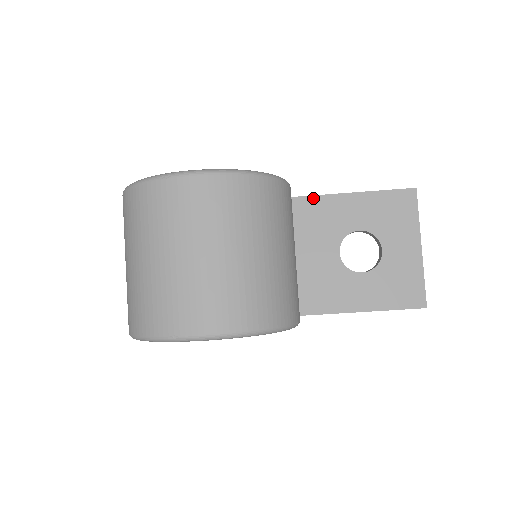
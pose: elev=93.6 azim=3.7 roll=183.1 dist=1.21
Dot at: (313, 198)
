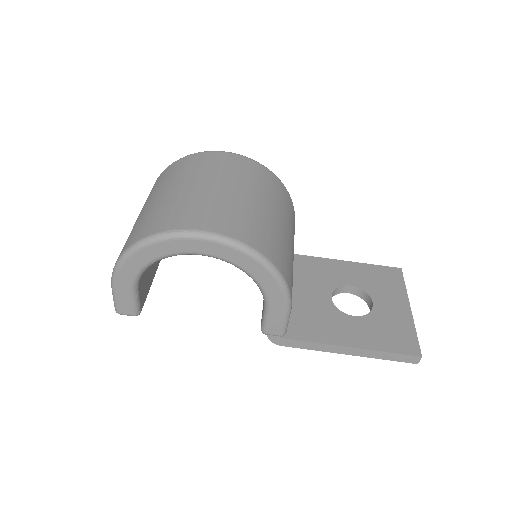
Dot at: (310, 257)
